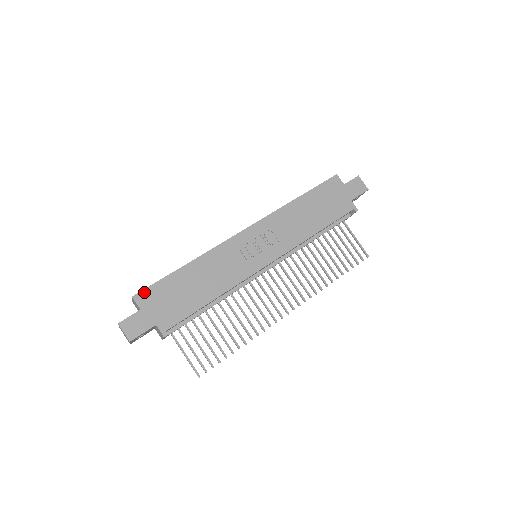
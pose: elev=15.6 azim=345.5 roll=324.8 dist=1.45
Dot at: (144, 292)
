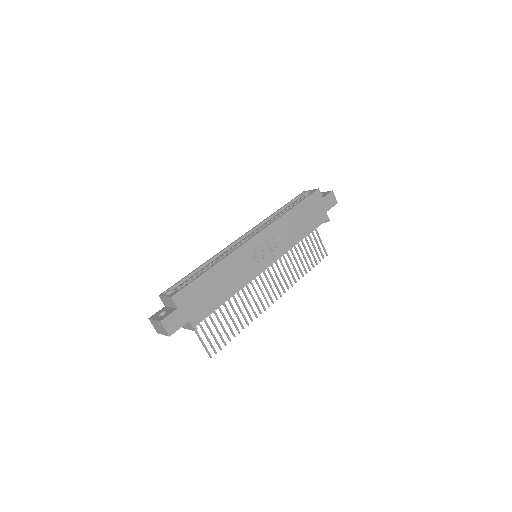
Dot at: (180, 293)
